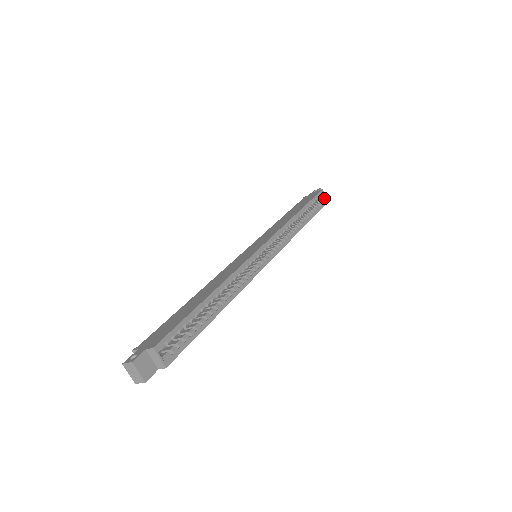
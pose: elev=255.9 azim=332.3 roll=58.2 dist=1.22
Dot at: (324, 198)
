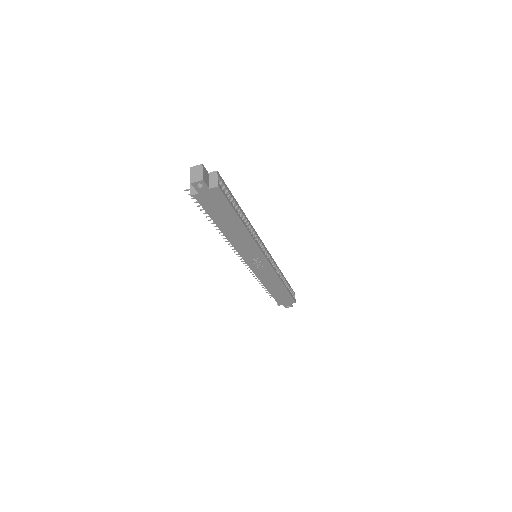
Dot at: (294, 298)
